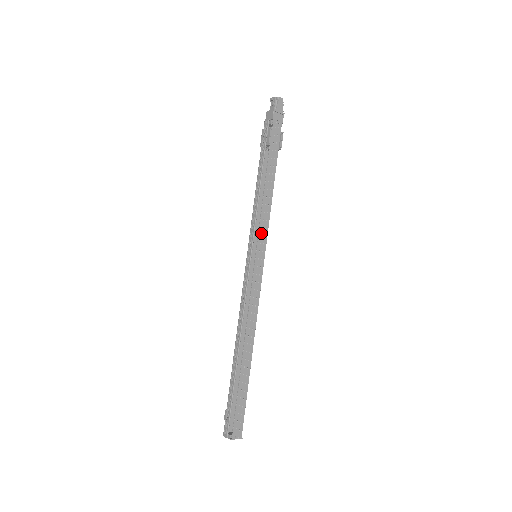
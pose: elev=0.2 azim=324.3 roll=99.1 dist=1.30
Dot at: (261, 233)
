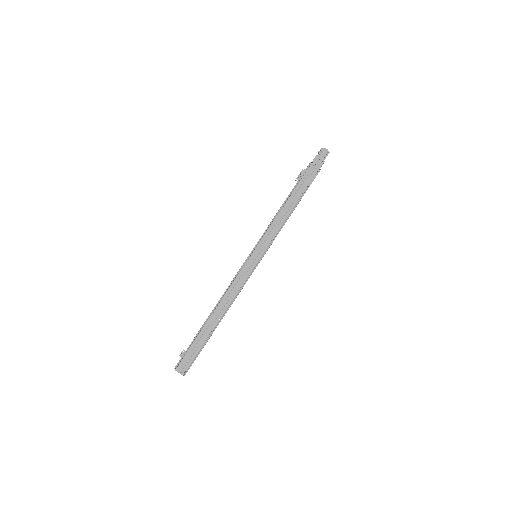
Dot at: (264, 240)
